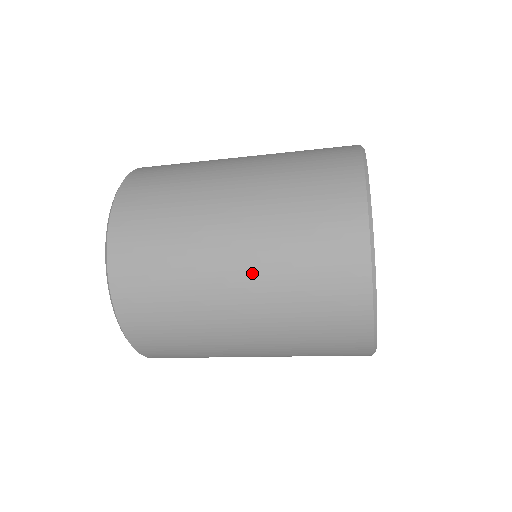
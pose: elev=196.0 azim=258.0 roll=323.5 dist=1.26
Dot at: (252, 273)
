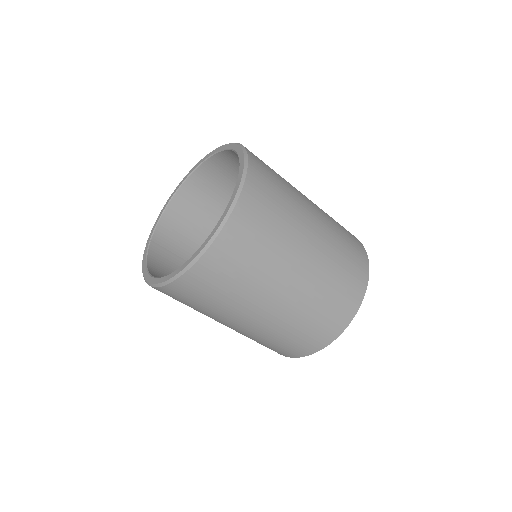
Dot at: (323, 219)
